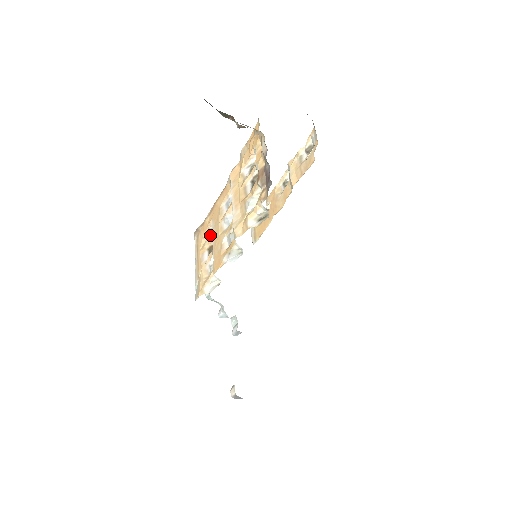
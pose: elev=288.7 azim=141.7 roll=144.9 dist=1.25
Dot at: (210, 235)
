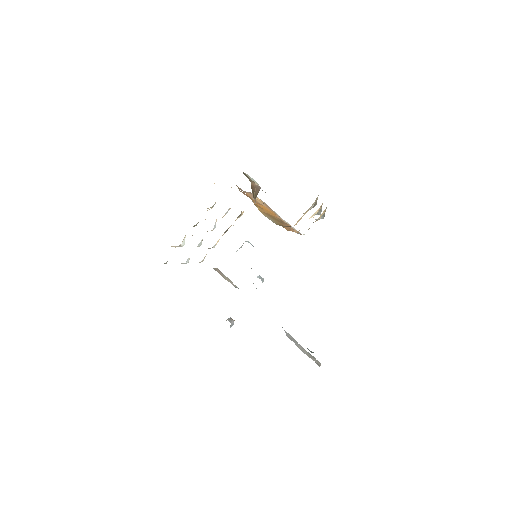
Dot at: occluded
